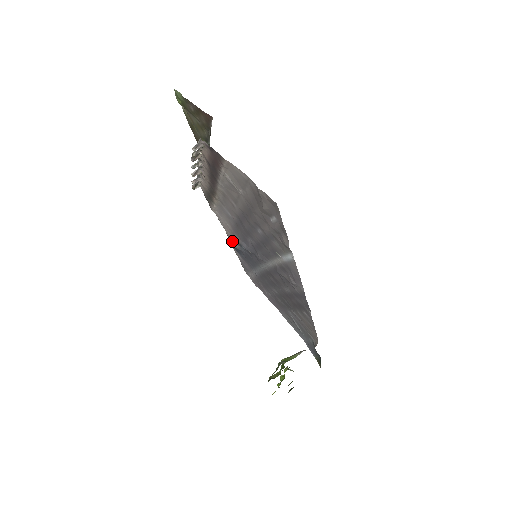
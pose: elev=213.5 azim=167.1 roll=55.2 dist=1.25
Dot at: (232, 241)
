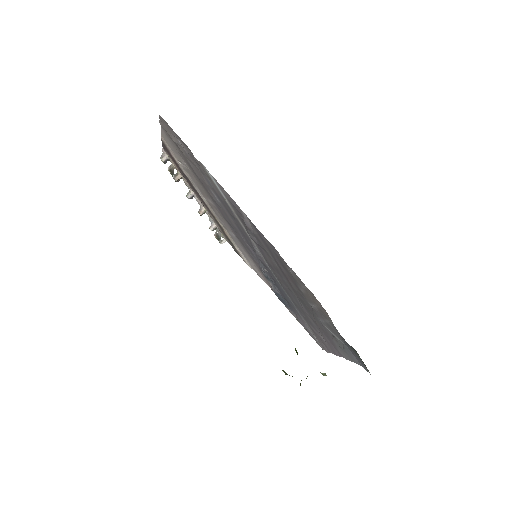
Dot at: occluded
